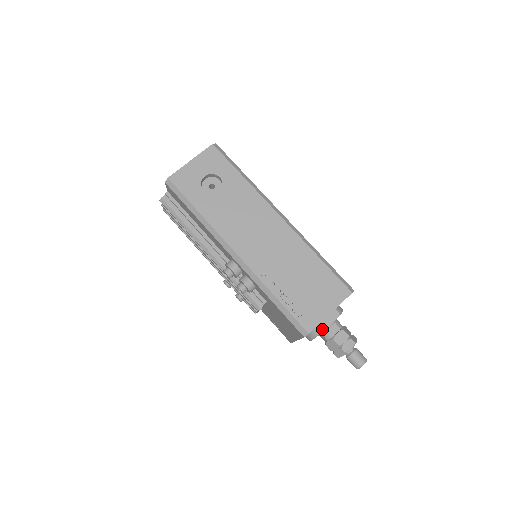
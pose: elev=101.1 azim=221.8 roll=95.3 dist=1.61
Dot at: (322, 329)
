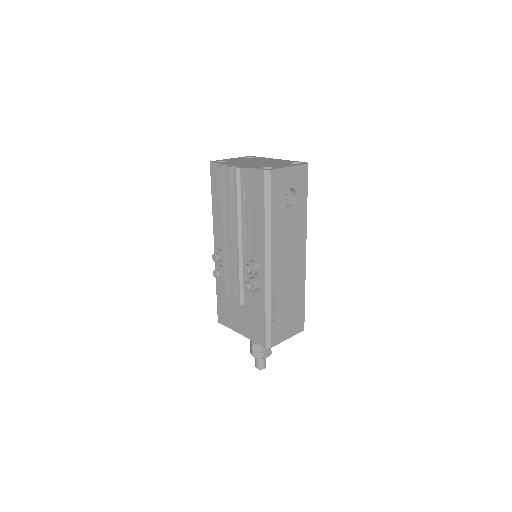
Dot at: occluded
